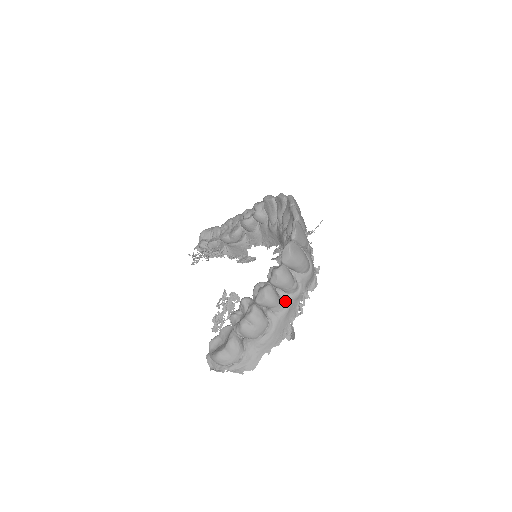
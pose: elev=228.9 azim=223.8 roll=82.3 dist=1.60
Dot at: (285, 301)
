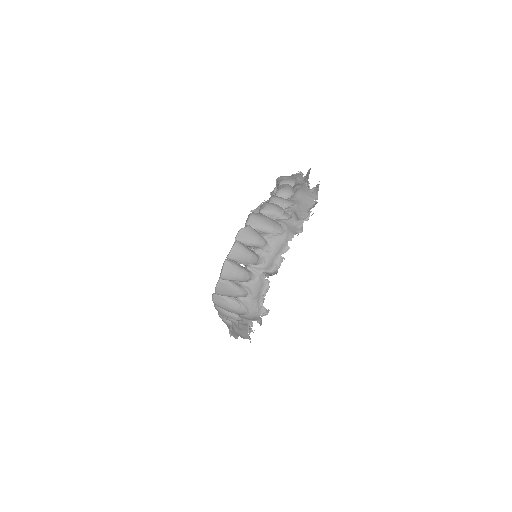
Dot at: occluded
